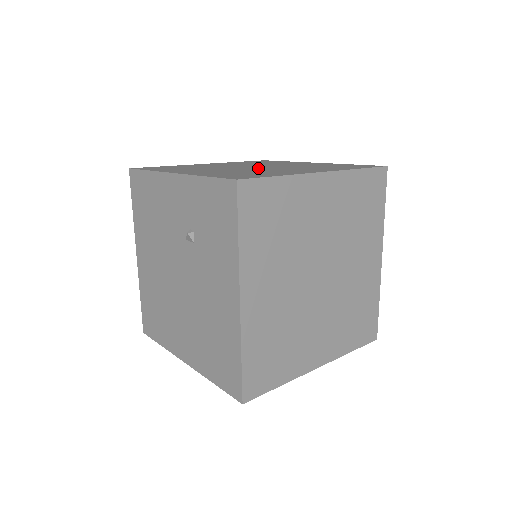
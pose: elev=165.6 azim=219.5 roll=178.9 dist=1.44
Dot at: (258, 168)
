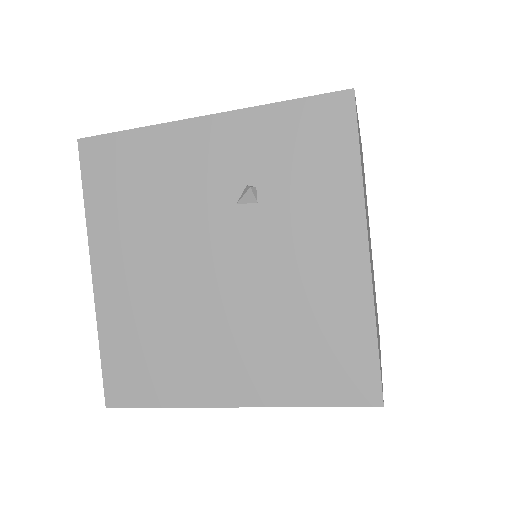
Dot at: occluded
